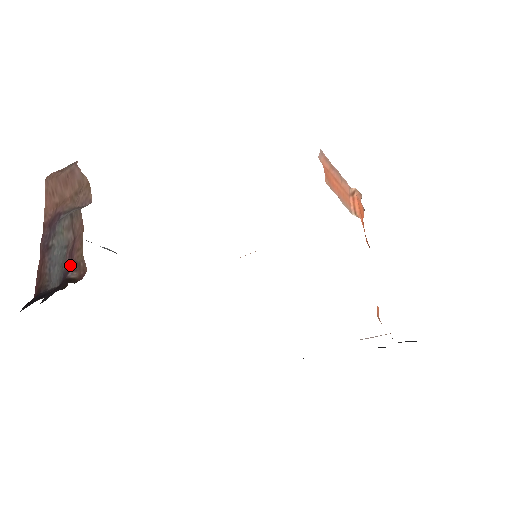
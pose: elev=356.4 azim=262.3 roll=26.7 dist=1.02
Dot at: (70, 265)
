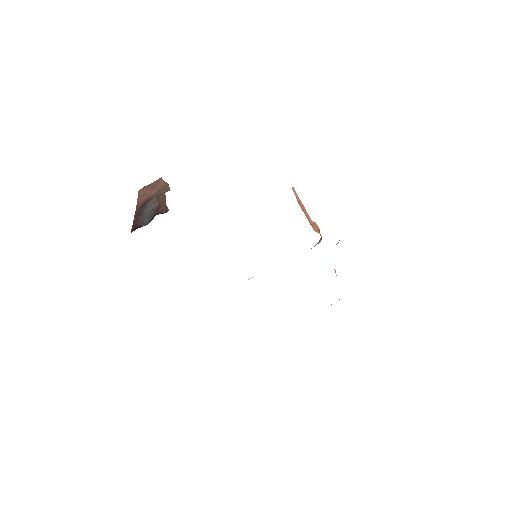
Dot at: (157, 212)
